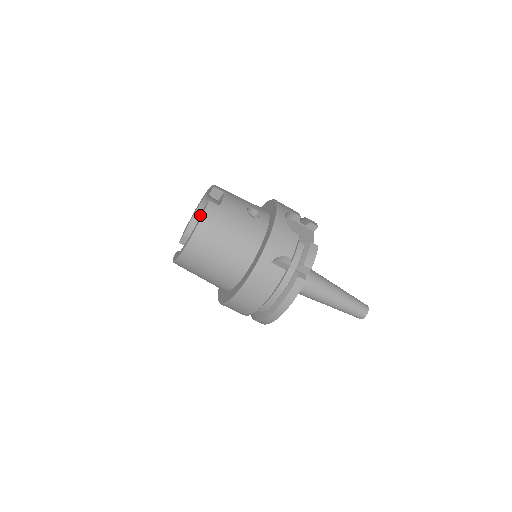
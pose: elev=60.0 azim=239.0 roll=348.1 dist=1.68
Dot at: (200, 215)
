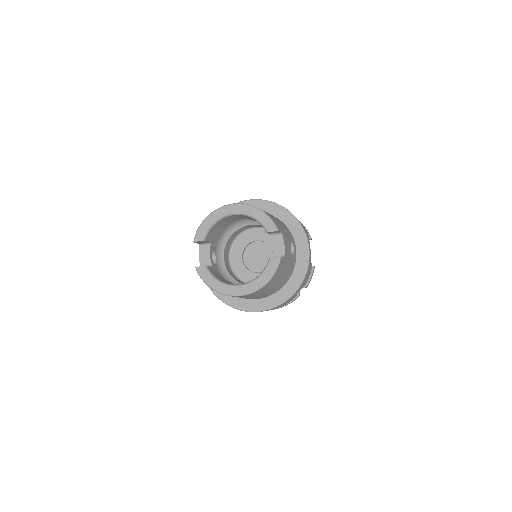
Dot at: (225, 219)
